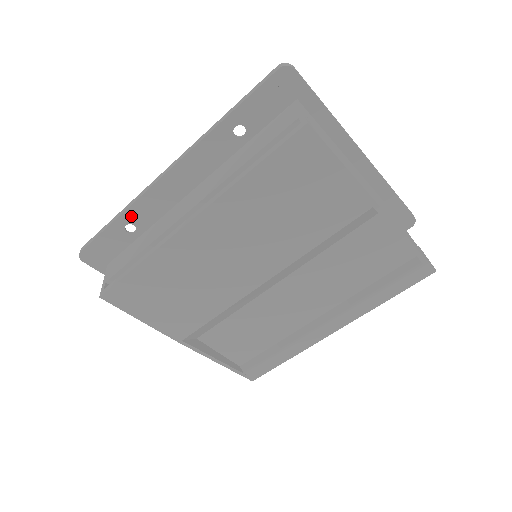
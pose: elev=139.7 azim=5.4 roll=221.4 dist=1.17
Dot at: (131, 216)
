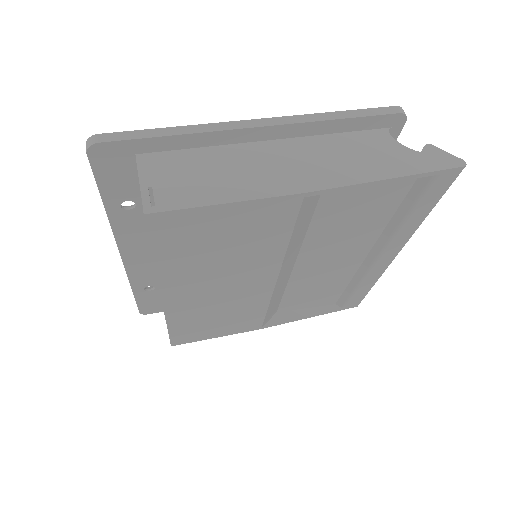
Dot at: (139, 285)
